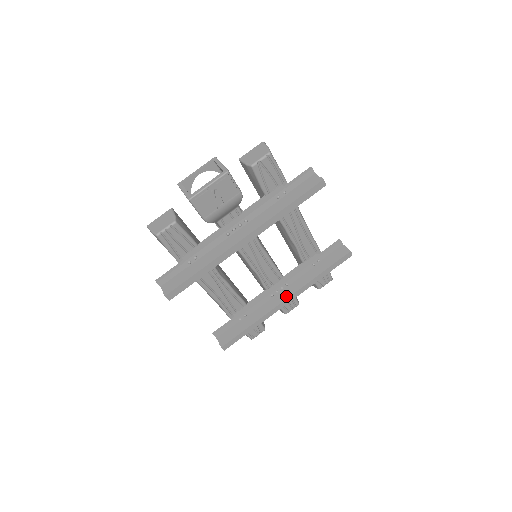
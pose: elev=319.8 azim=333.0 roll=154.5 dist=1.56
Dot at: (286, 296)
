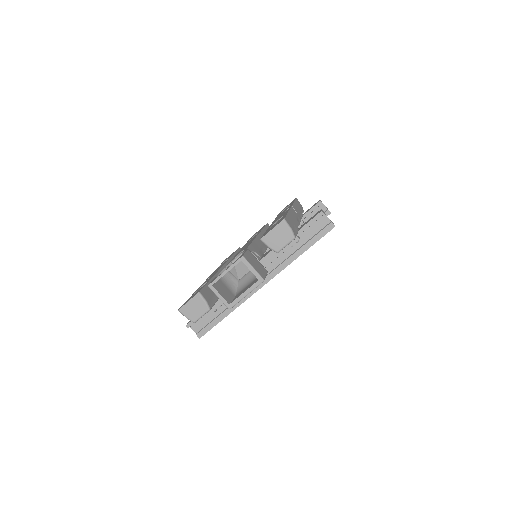
Dot at: occluded
